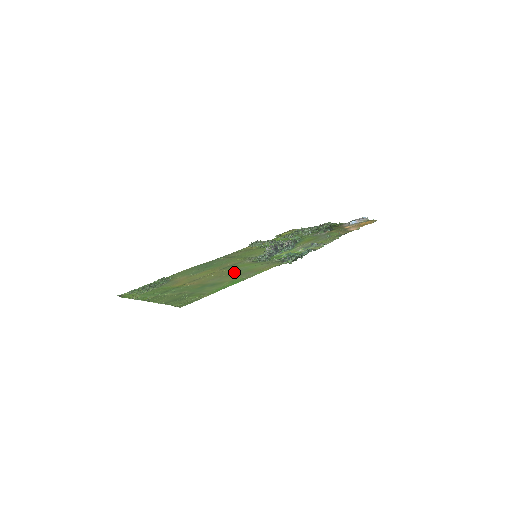
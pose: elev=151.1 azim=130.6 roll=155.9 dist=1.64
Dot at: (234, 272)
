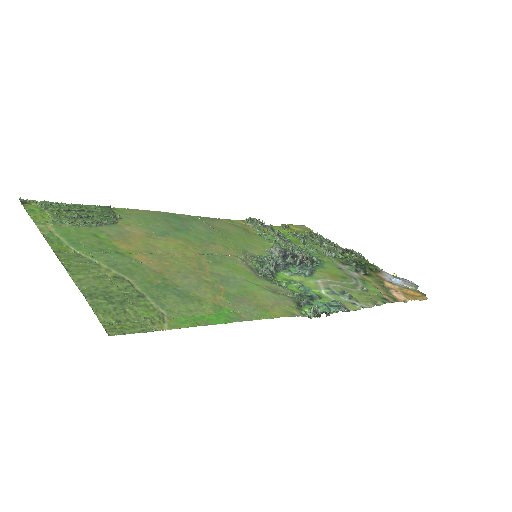
Dot at: (222, 280)
